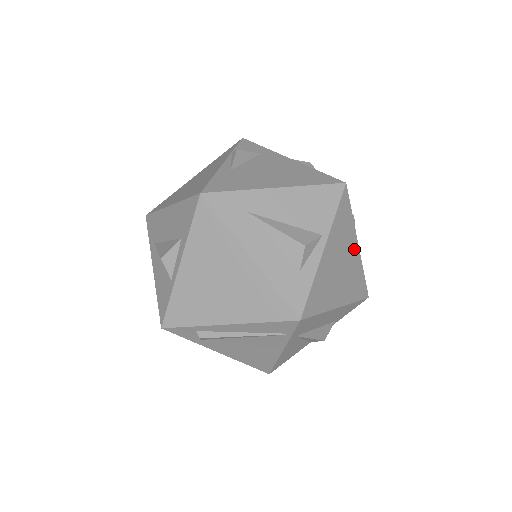
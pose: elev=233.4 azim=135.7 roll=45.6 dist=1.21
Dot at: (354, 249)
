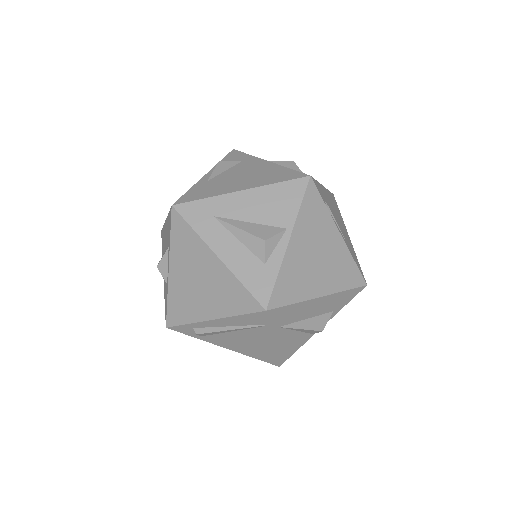
Dot at: (335, 238)
